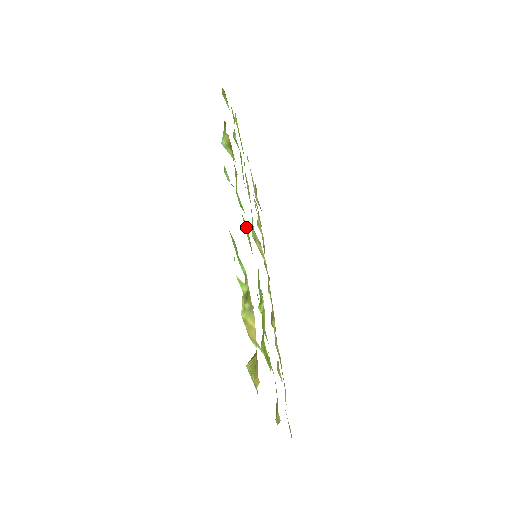
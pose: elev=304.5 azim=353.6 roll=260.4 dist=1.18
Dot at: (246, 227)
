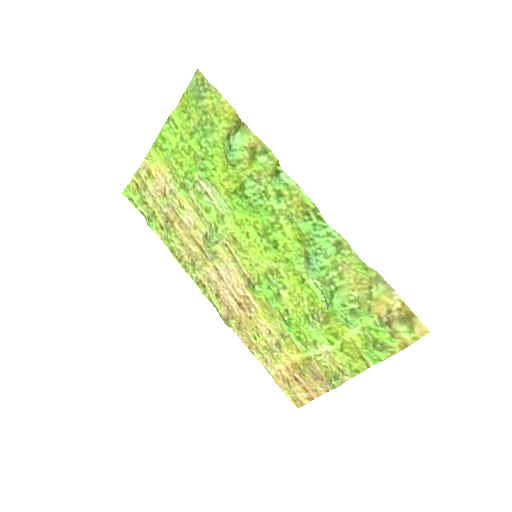
Dot at: (287, 227)
